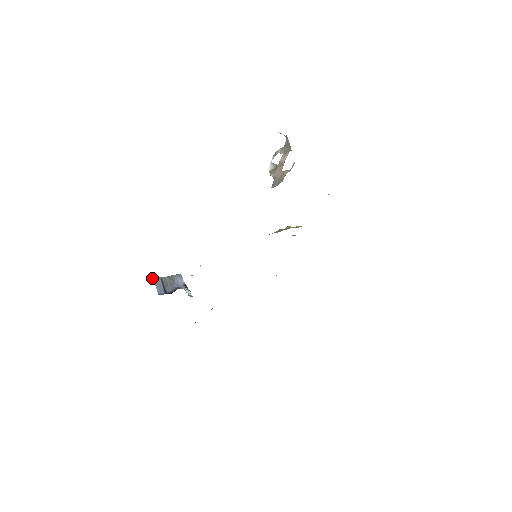
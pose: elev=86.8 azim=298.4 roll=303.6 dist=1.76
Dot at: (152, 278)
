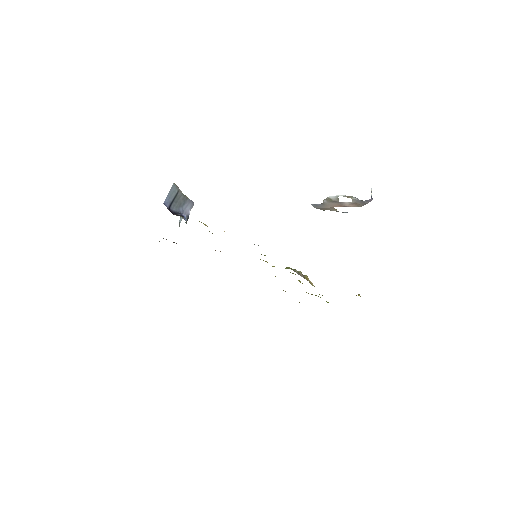
Dot at: (173, 183)
